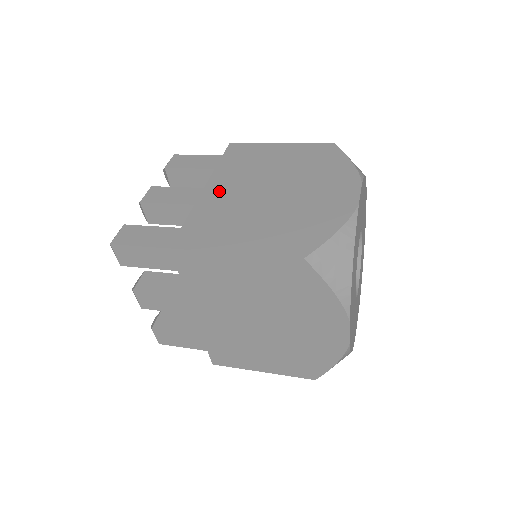
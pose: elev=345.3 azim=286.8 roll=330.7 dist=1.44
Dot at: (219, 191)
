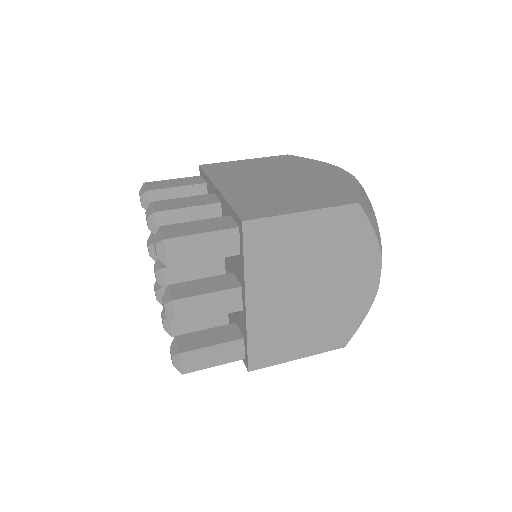
Dot at: (234, 187)
